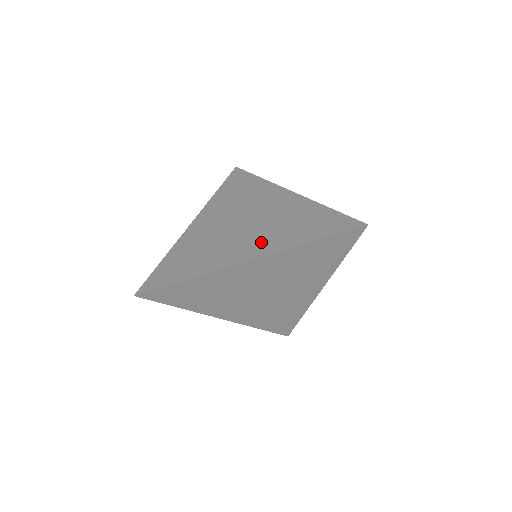
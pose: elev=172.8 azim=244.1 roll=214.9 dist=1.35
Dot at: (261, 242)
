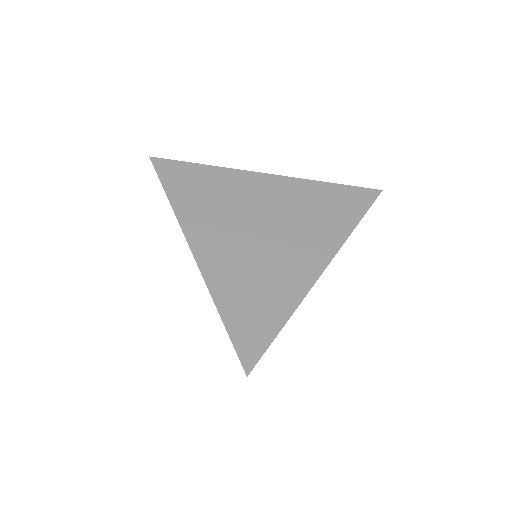
Dot at: (312, 244)
